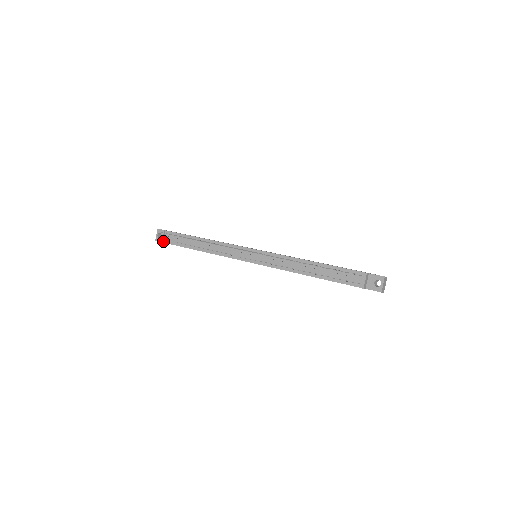
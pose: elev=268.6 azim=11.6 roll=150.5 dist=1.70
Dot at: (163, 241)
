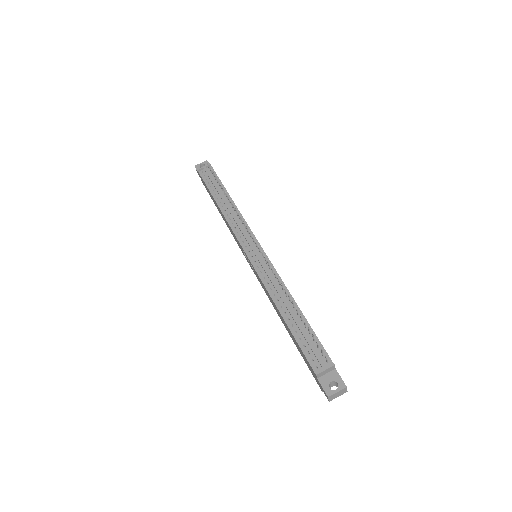
Dot at: (200, 171)
